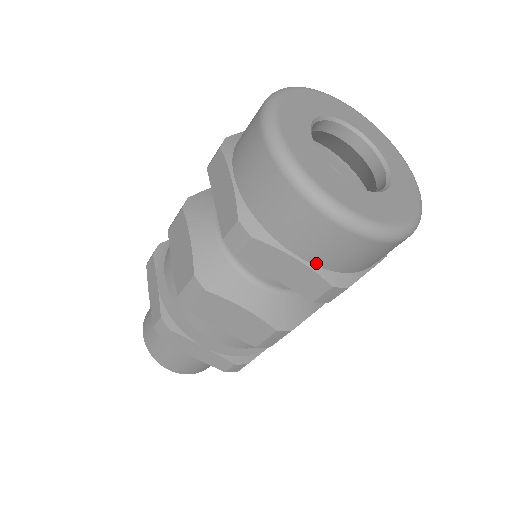
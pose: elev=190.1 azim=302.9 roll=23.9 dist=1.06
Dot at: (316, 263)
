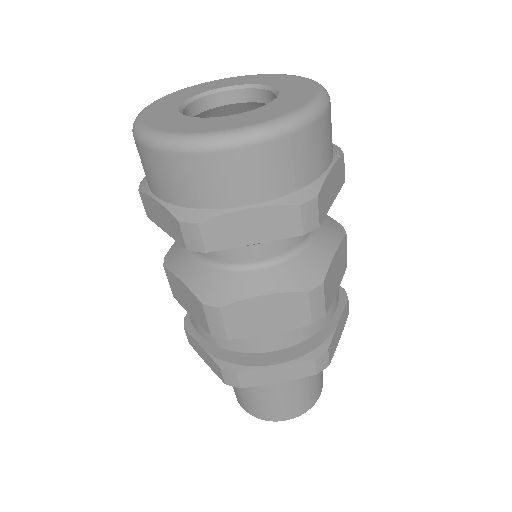
Dot at: (166, 199)
